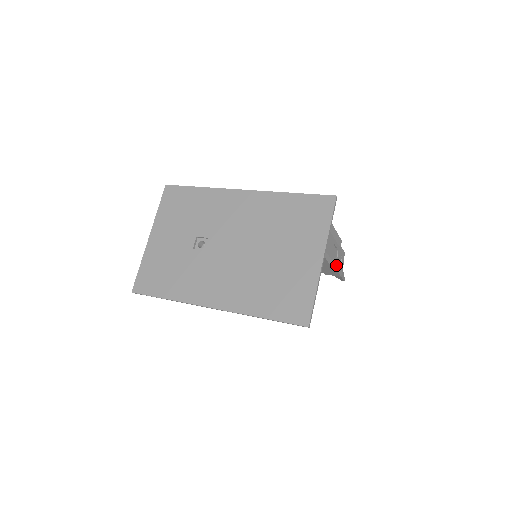
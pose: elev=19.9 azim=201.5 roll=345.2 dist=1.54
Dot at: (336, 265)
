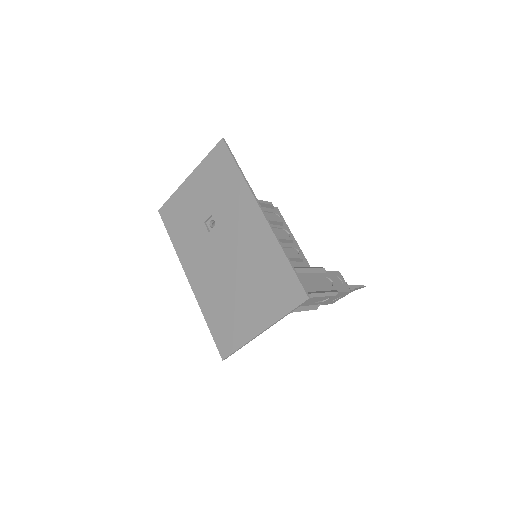
Dot at: (324, 303)
